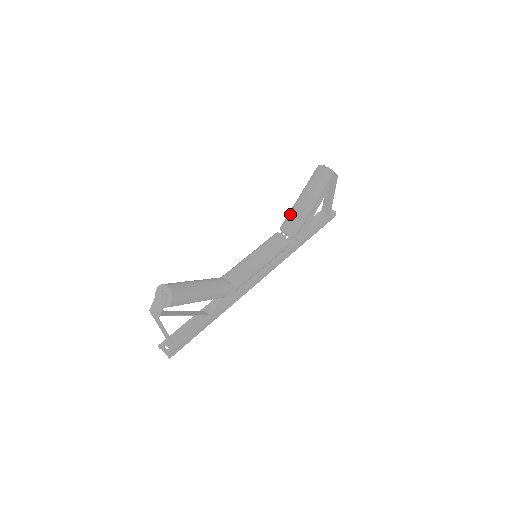
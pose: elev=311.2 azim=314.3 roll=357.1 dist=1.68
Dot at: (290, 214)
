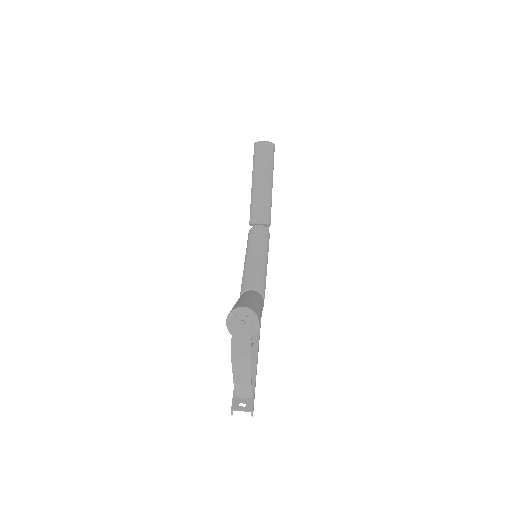
Dot at: (255, 202)
